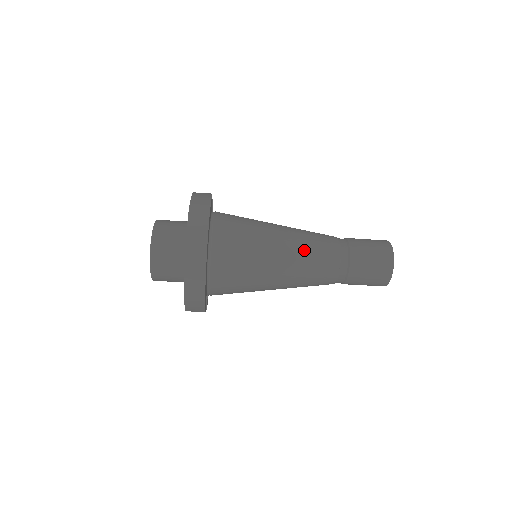
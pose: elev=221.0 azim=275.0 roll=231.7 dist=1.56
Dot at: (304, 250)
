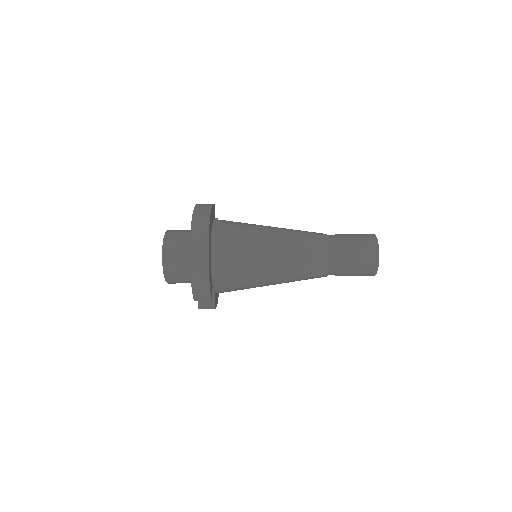
Dot at: (296, 239)
